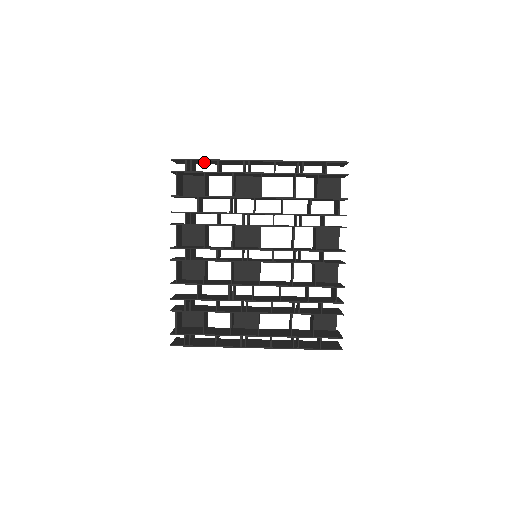
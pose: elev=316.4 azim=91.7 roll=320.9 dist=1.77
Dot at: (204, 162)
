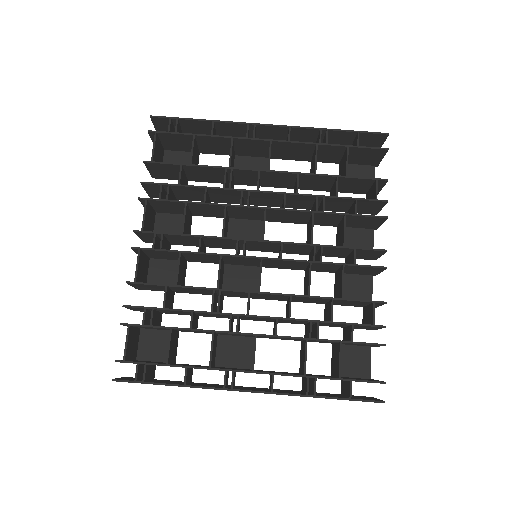
Dot at: (194, 129)
